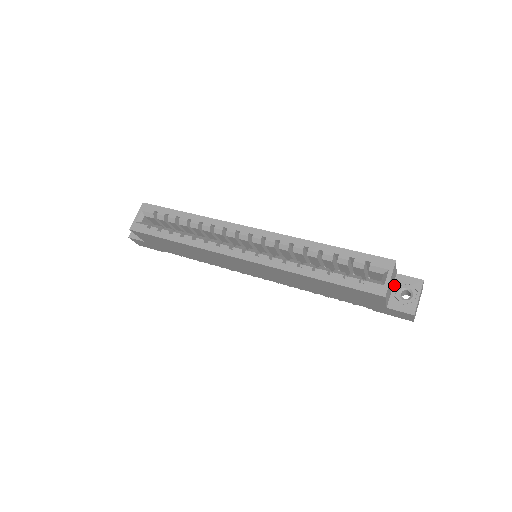
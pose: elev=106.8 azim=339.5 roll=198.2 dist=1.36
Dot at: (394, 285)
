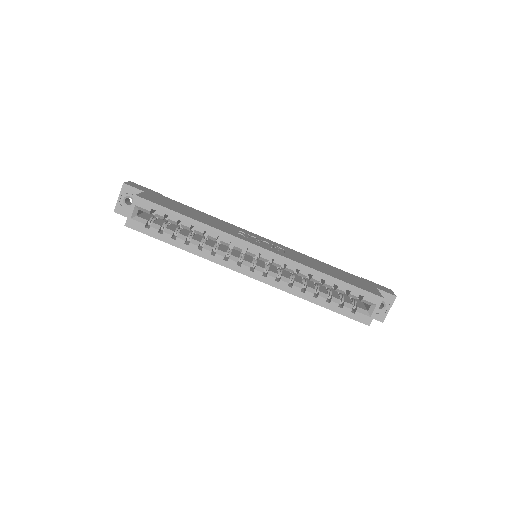
Dot at: occluded
